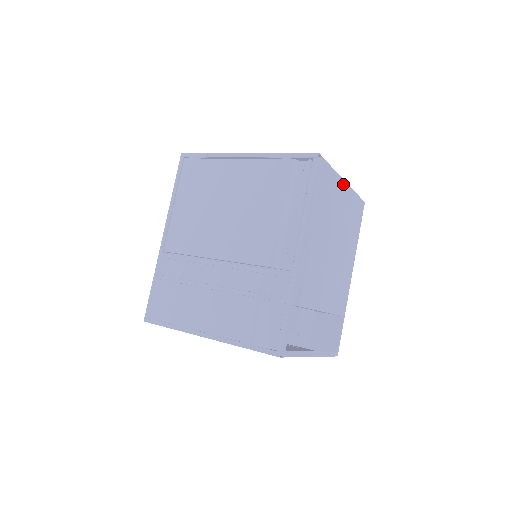
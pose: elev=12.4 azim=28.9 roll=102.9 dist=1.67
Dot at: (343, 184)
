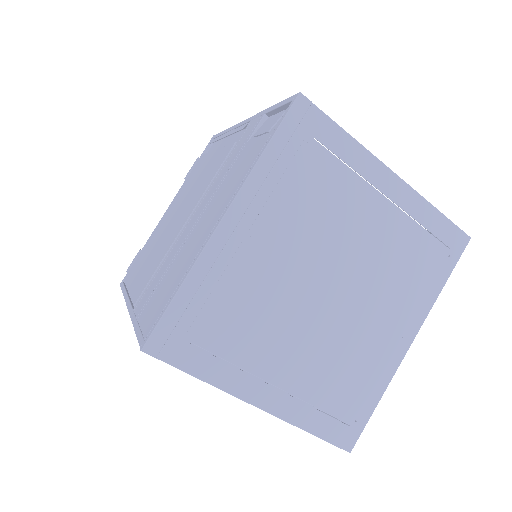
Dot at: occluded
